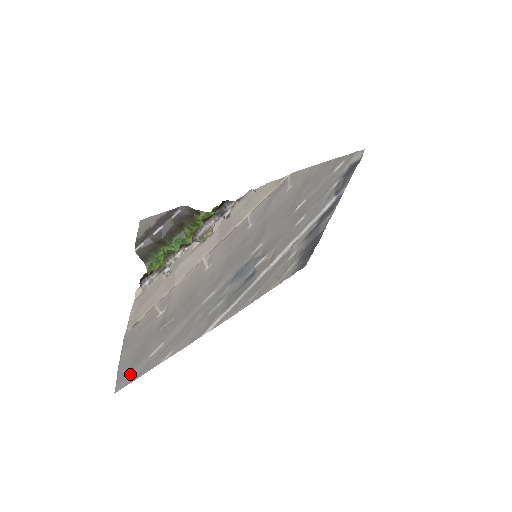
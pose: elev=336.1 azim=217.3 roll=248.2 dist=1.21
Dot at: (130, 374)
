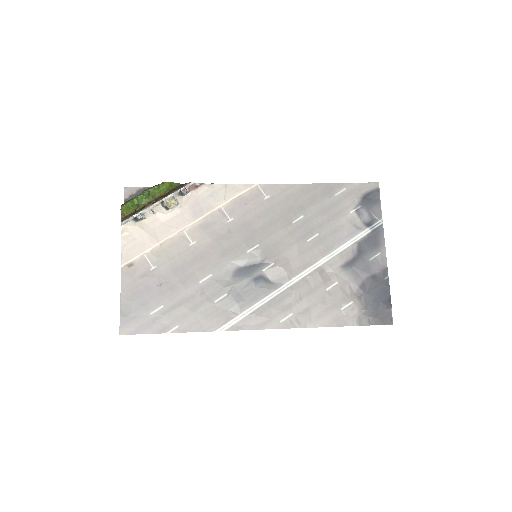
Dot at: (133, 322)
